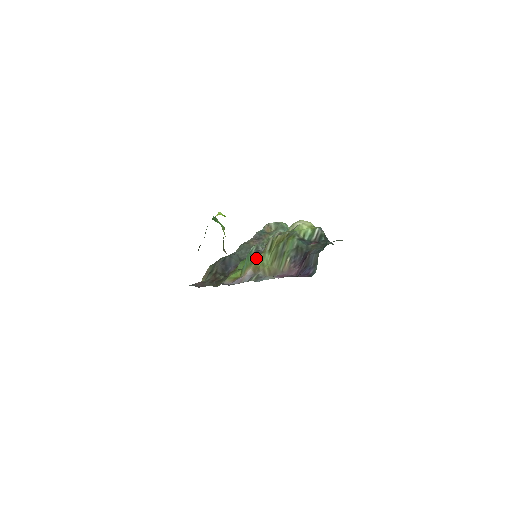
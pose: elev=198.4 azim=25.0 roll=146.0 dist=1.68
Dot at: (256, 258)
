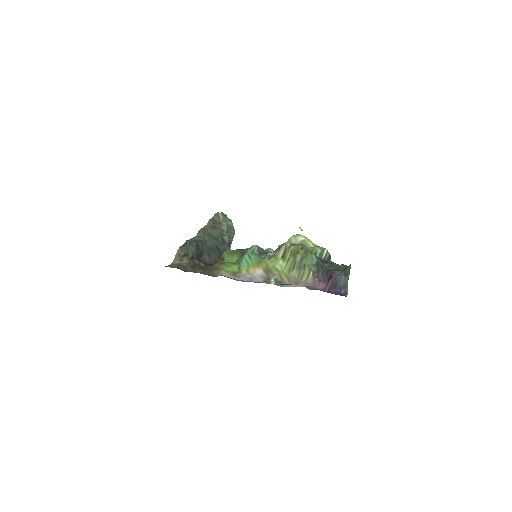
Dot at: (266, 260)
